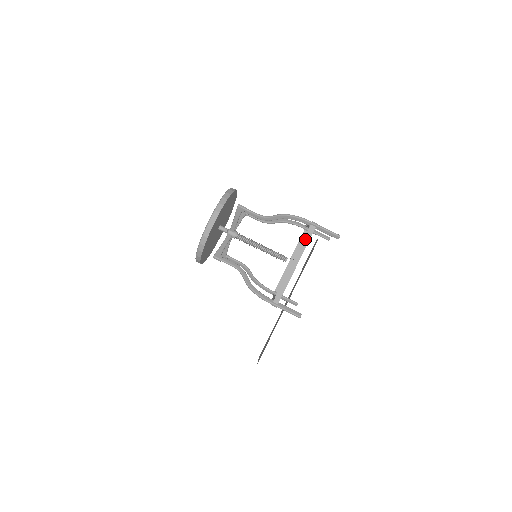
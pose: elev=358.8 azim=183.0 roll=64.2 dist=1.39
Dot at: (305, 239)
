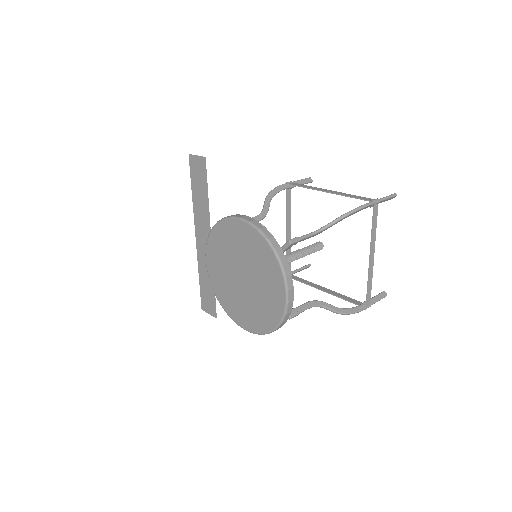
Dot at: (374, 224)
